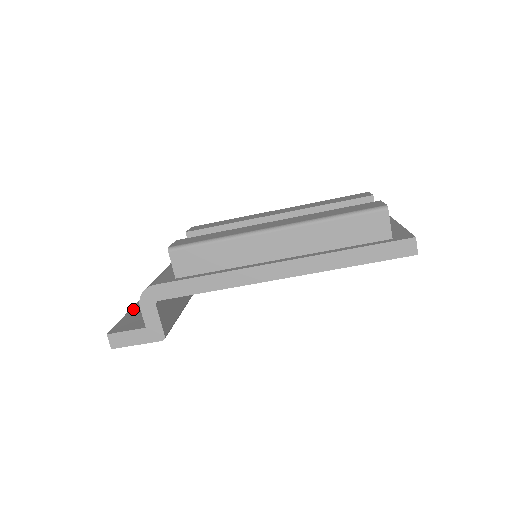
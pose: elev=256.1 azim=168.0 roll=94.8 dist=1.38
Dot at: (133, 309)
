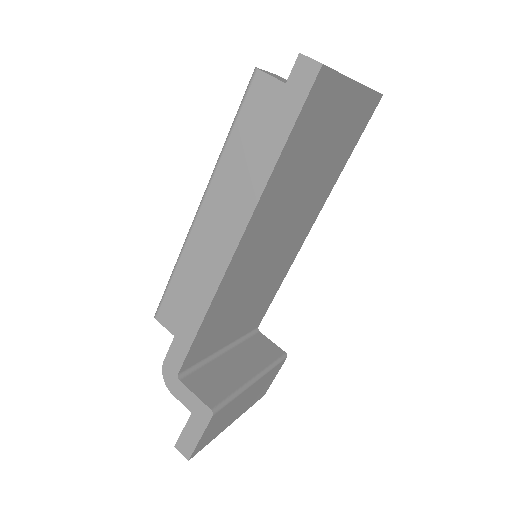
Dot at: occluded
